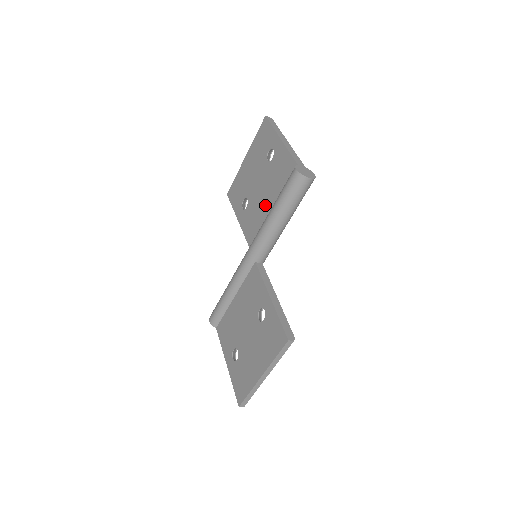
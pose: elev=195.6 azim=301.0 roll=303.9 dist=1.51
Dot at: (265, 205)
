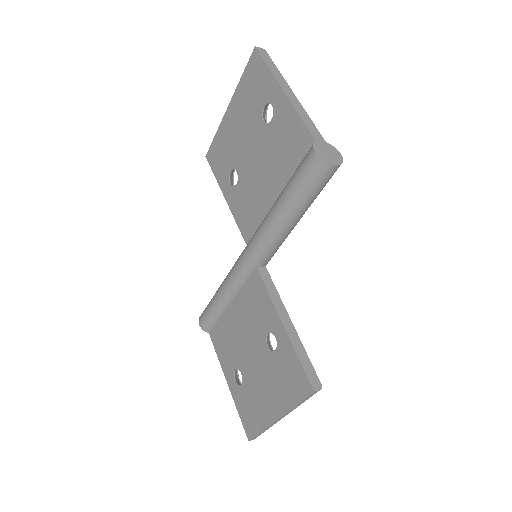
Dot at: (265, 189)
